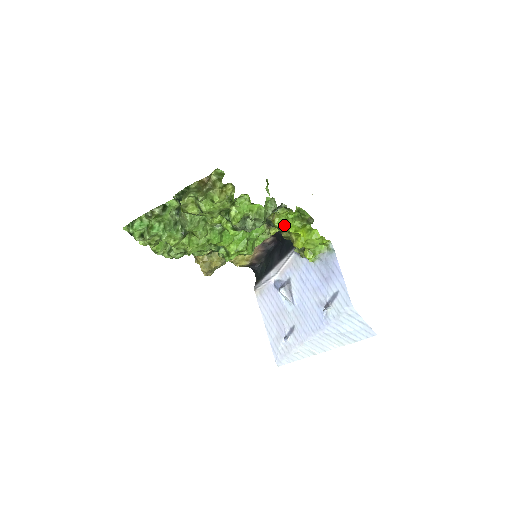
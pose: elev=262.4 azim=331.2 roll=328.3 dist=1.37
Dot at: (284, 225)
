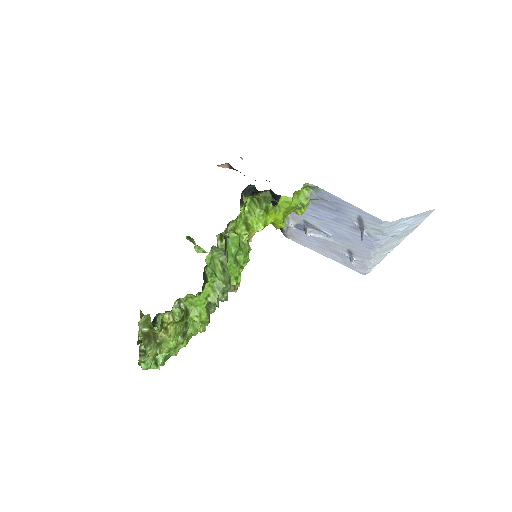
Dot at: (249, 229)
